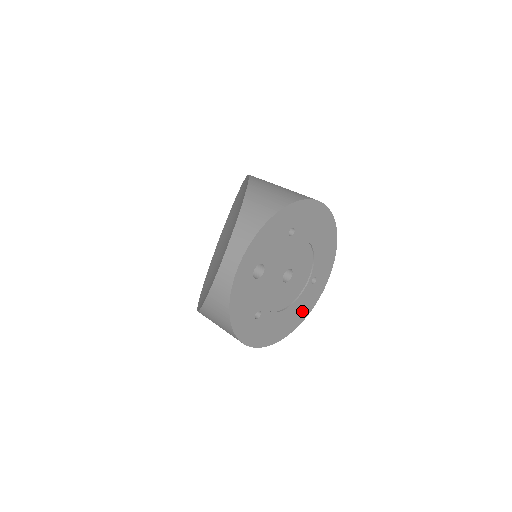
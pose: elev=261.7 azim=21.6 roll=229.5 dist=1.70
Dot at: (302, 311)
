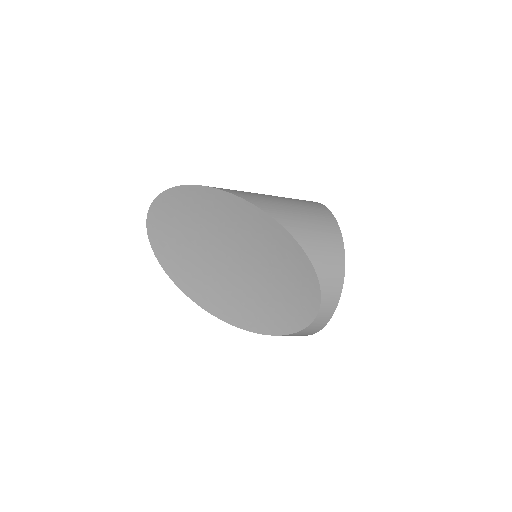
Dot at: occluded
